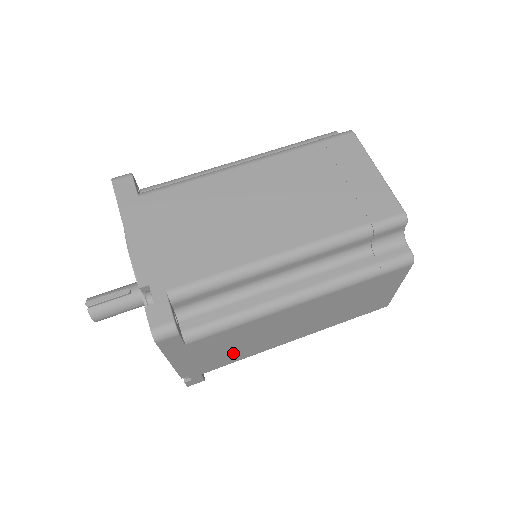
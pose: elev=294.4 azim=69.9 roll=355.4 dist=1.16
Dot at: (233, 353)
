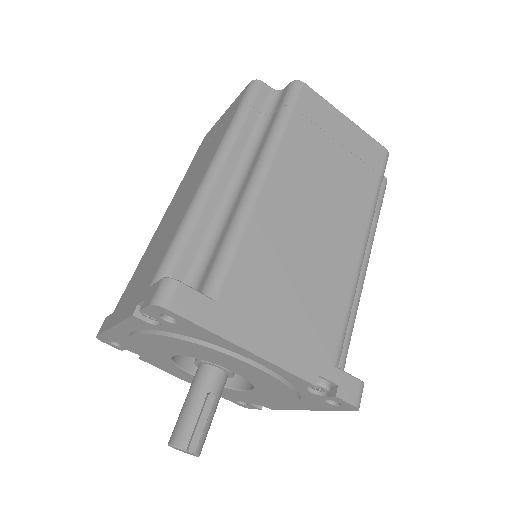
Dot at: occluded
